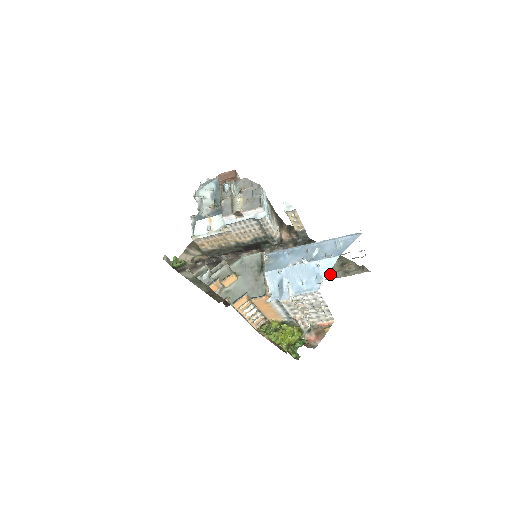
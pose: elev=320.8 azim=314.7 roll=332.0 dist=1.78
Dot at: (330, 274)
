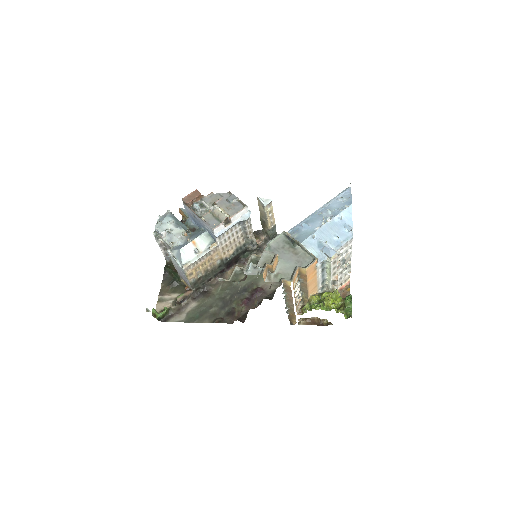
Dot at: occluded
